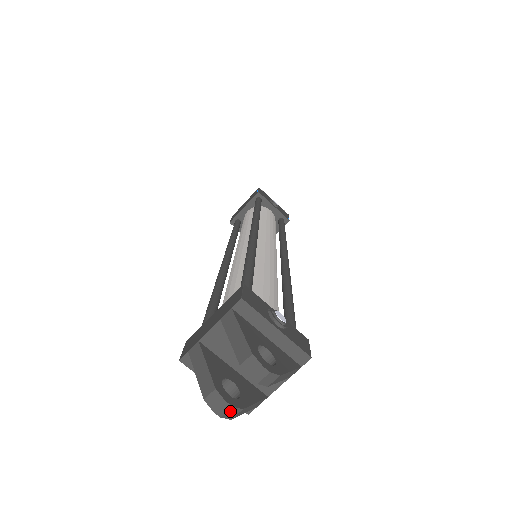
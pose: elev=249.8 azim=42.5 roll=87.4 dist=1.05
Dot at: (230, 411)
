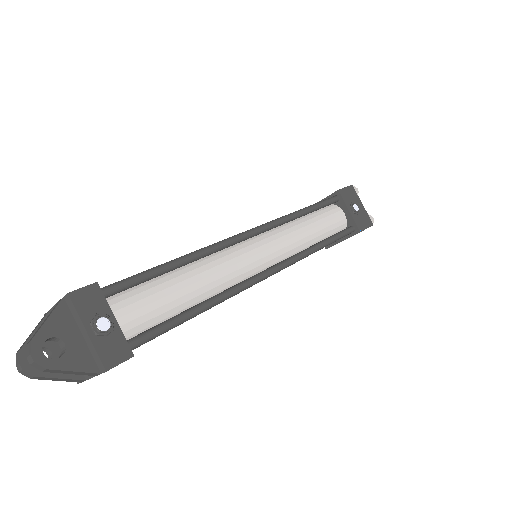
Dot at: (24, 372)
